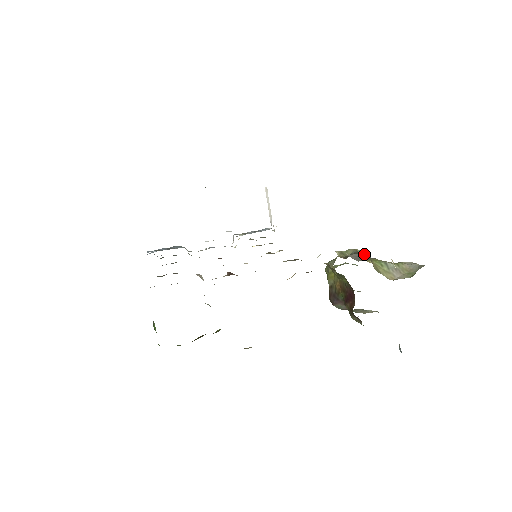
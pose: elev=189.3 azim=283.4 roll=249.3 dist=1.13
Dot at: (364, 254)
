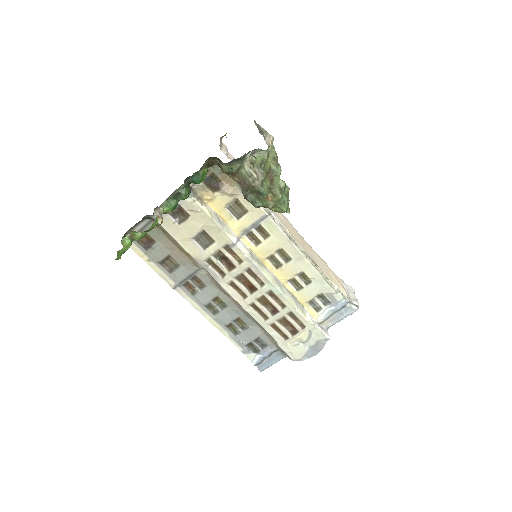
Dot at: occluded
